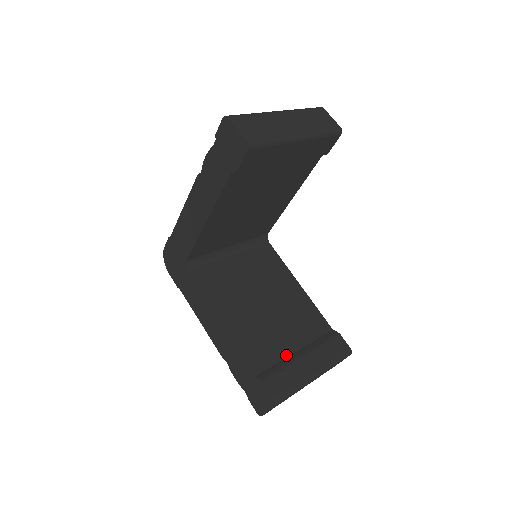
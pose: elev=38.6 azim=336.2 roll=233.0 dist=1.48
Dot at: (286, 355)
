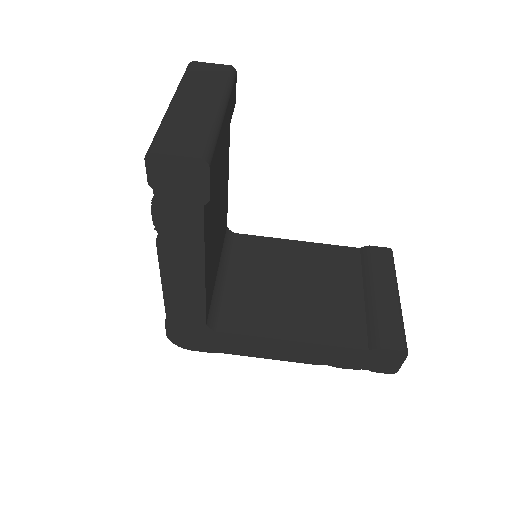
Dot at: (362, 307)
